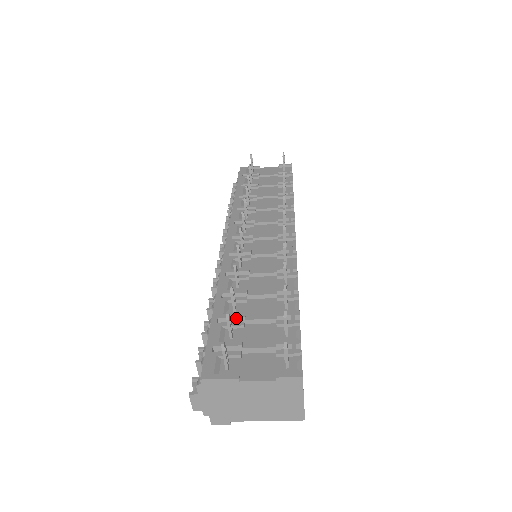
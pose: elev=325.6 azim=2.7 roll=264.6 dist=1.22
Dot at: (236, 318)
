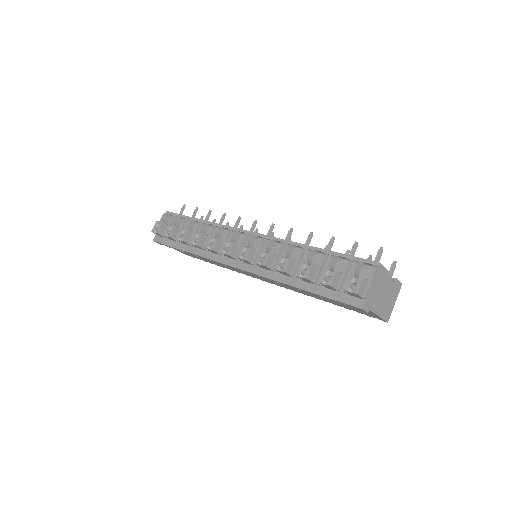
Dot at: occluded
